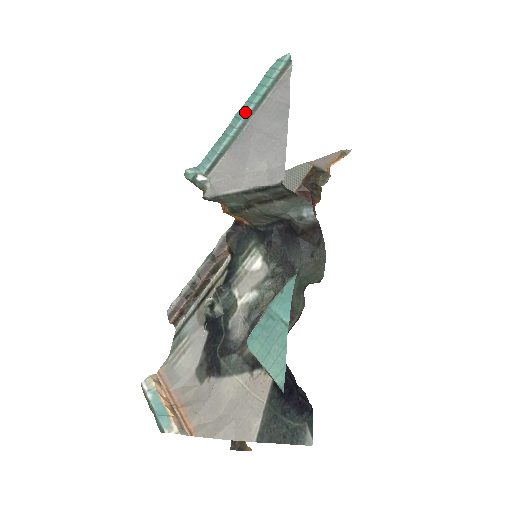
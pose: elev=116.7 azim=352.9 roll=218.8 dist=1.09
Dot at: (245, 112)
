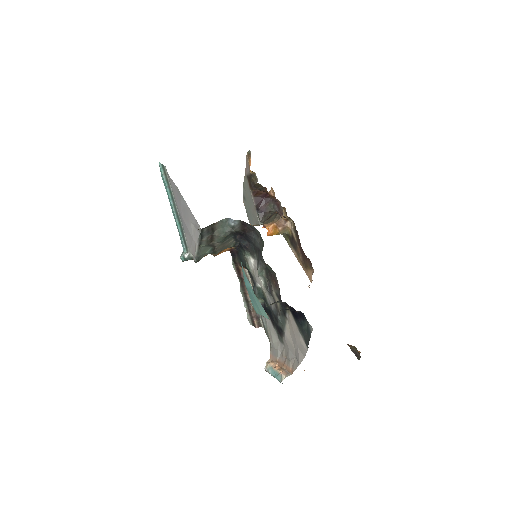
Dot at: (172, 207)
